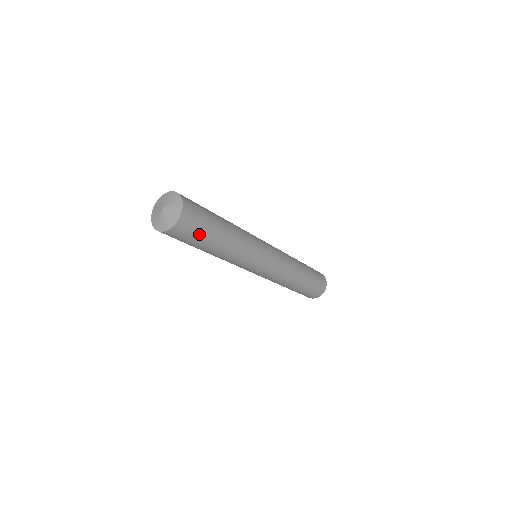
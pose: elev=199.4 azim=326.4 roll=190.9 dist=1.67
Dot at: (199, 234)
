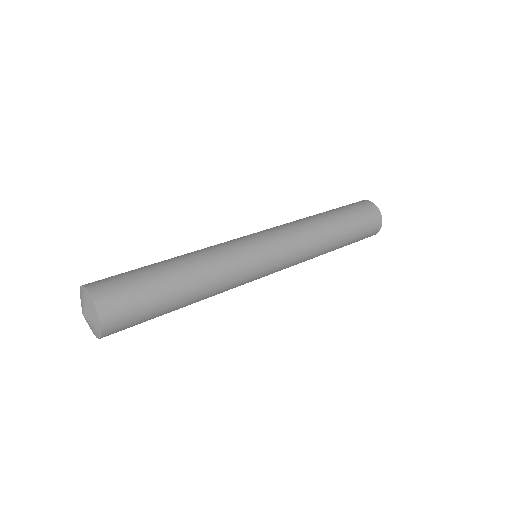
Dot at: occluded
